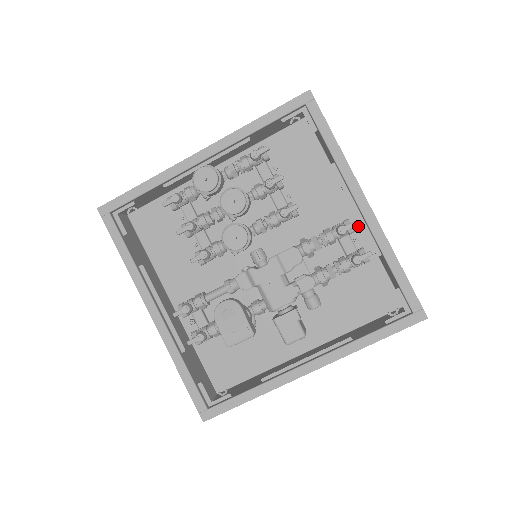
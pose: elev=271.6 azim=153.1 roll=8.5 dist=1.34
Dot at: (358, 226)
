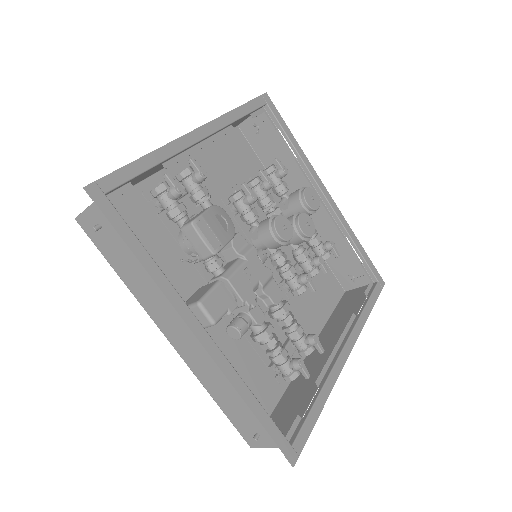
Dot at: occluded
